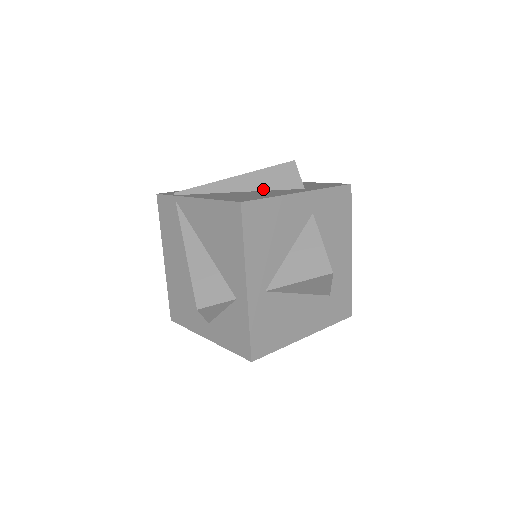
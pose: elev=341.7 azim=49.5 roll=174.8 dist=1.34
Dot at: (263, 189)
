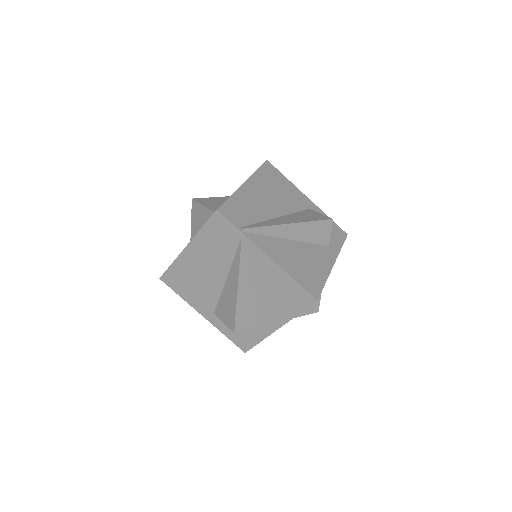
Dot at: (305, 241)
